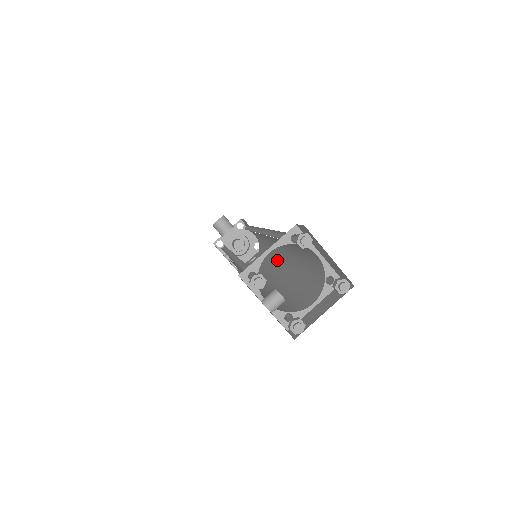
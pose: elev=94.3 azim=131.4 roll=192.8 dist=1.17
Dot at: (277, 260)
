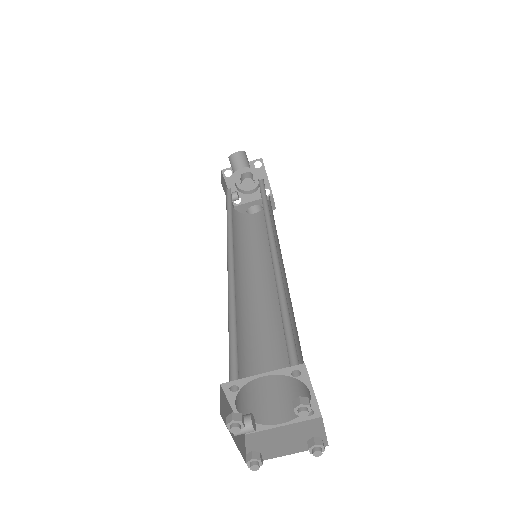
Dot at: occluded
